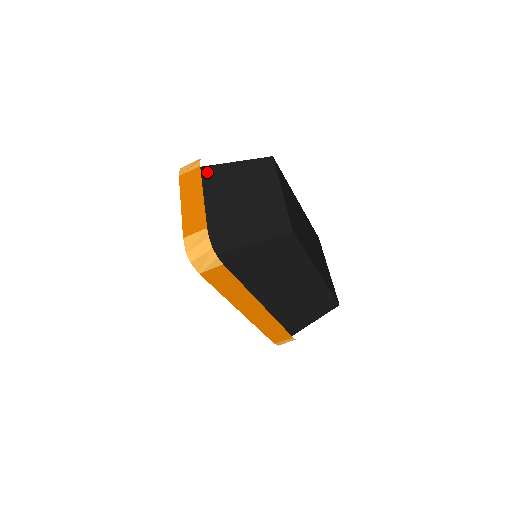
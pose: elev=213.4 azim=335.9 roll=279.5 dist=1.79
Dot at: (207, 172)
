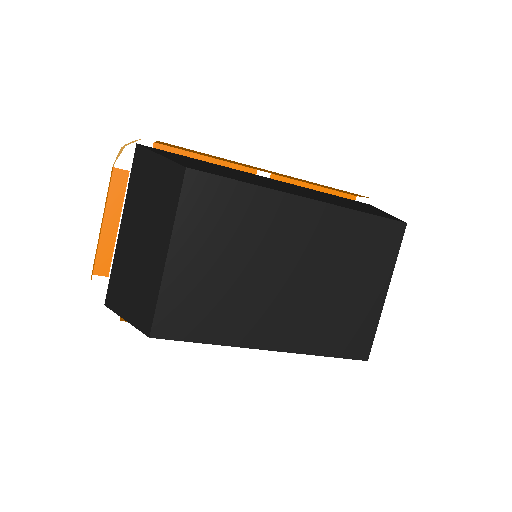
Dot at: (141, 161)
